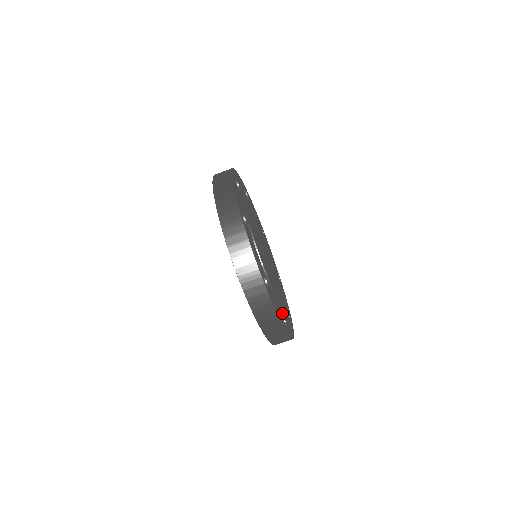
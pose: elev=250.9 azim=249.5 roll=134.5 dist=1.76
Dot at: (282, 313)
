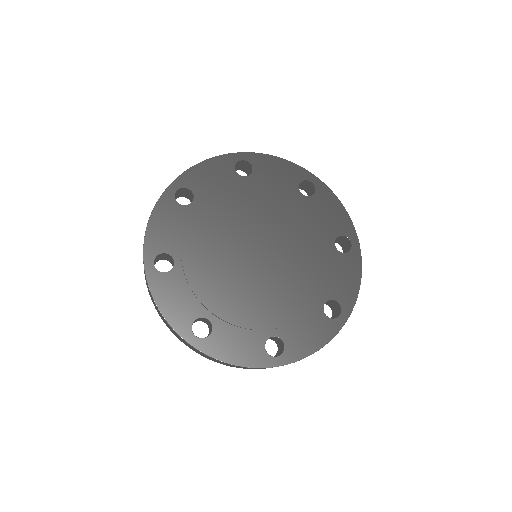
Dot at: (323, 304)
